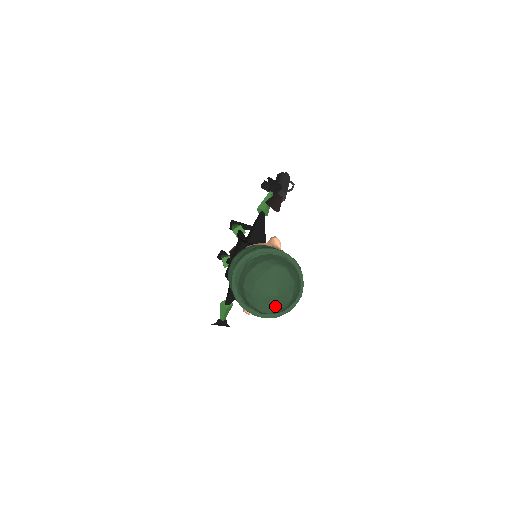
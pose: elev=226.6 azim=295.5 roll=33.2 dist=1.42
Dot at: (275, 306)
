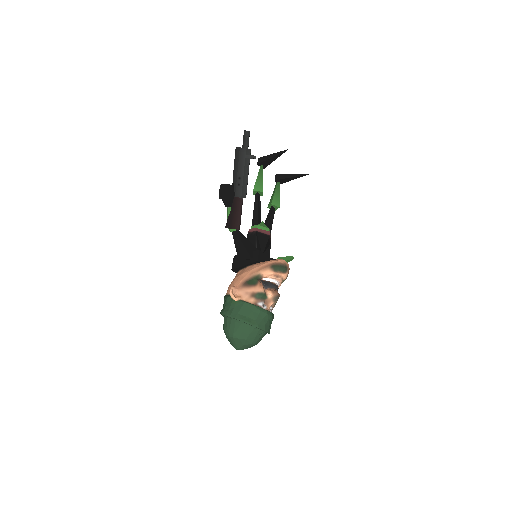
Dot at: (250, 347)
